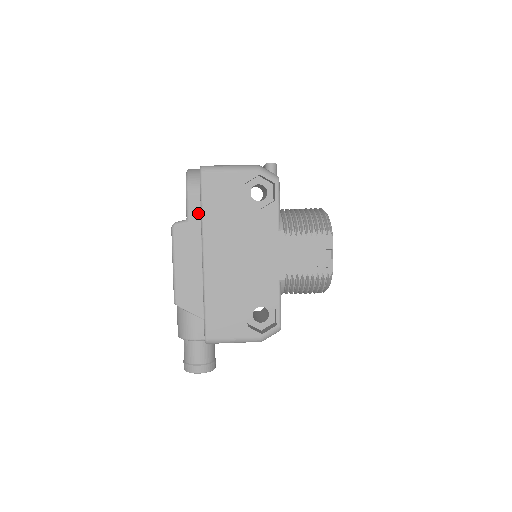
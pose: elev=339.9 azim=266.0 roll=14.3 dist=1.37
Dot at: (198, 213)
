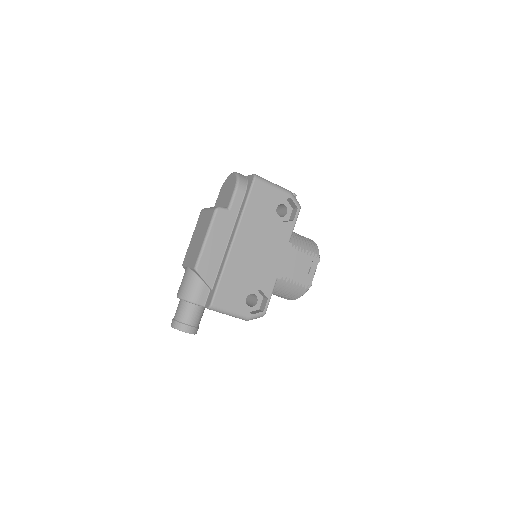
Dot at: (238, 207)
